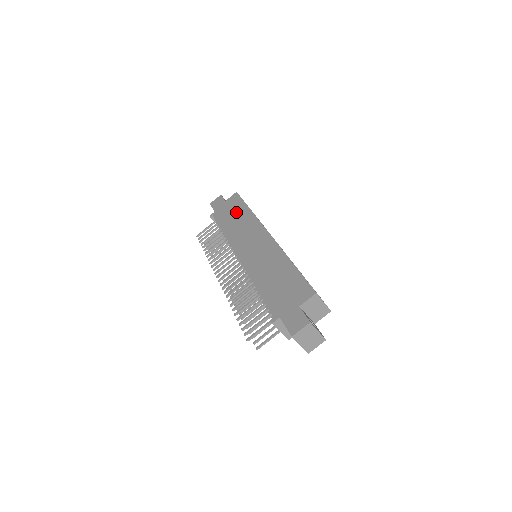
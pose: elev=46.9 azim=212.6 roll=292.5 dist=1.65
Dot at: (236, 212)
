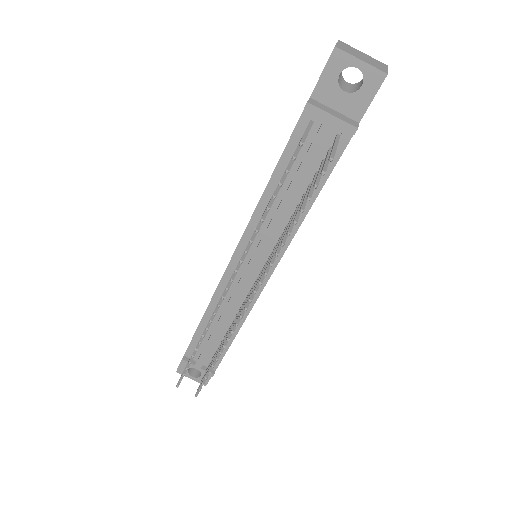
Dot at: occluded
